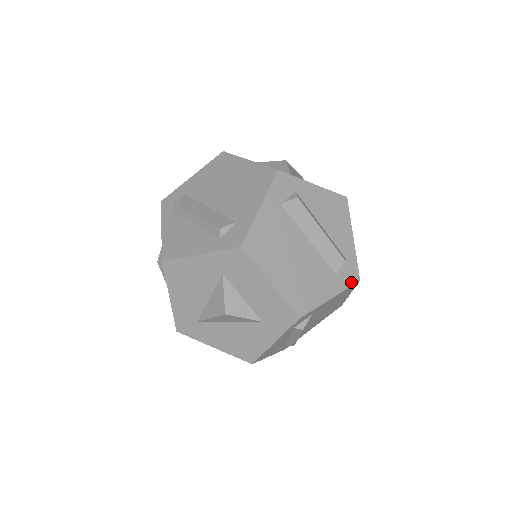
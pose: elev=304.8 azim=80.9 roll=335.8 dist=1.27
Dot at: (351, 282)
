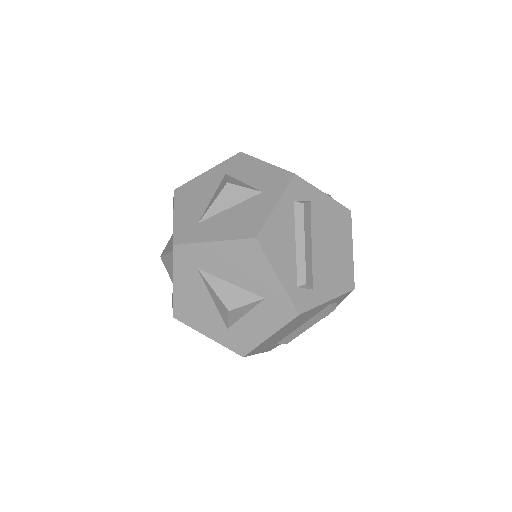
Dot at: (342, 205)
